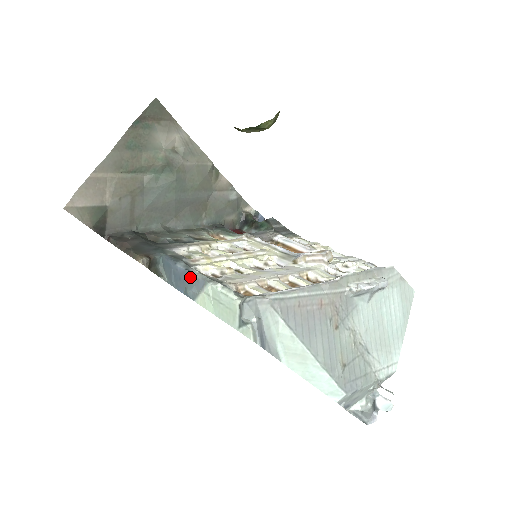
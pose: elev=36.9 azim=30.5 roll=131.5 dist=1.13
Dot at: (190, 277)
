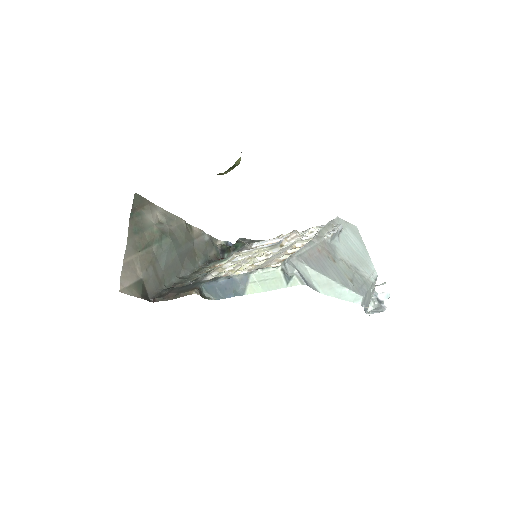
Dot at: (234, 281)
